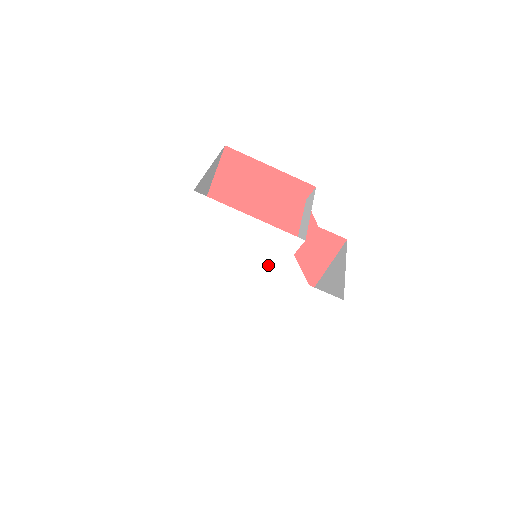
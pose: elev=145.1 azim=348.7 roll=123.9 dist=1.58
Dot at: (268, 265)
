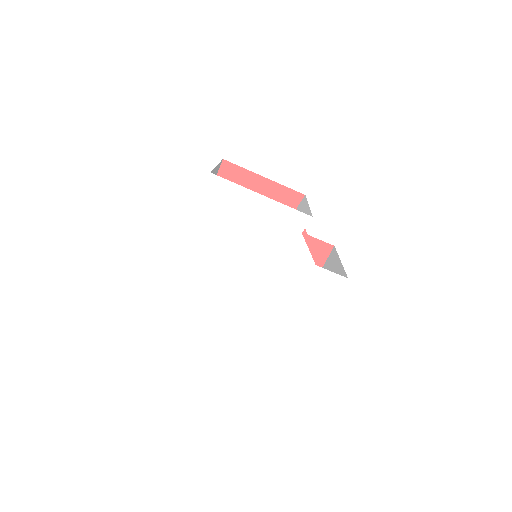
Dot at: (277, 246)
